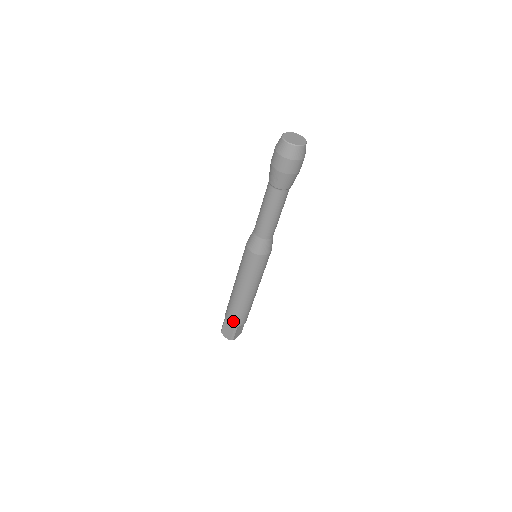
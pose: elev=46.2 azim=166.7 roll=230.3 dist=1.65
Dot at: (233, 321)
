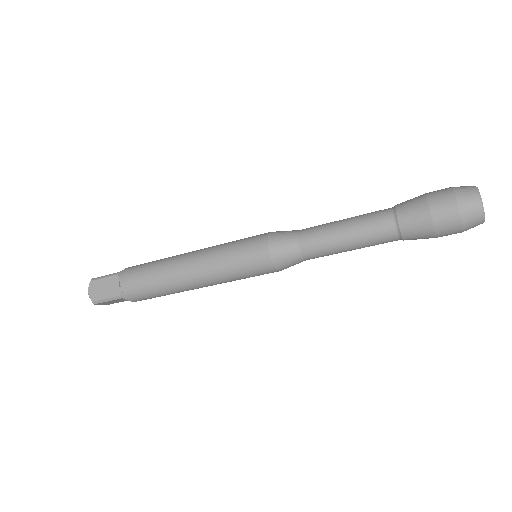
Dot at: (129, 288)
